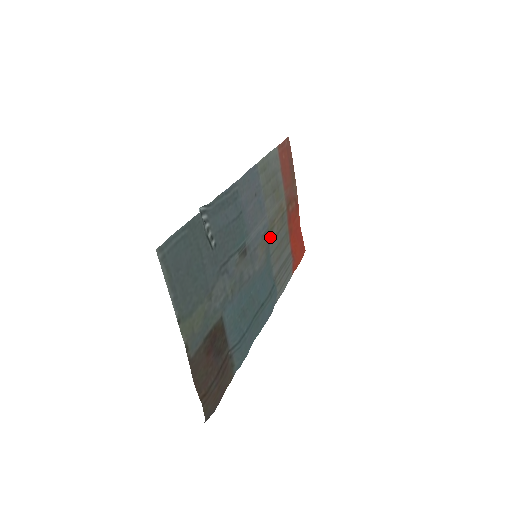
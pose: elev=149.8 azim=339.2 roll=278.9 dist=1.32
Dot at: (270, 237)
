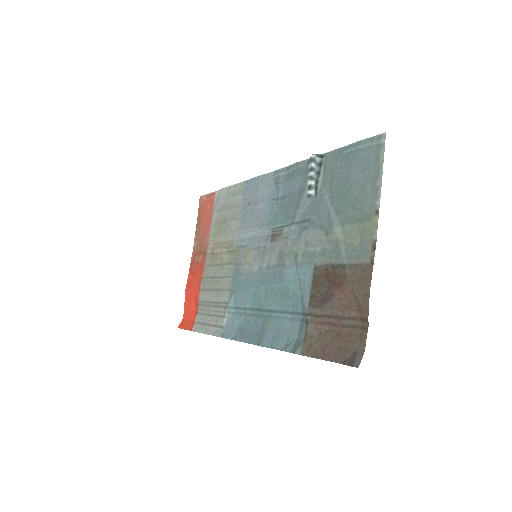
Dot at: (233, 257)
